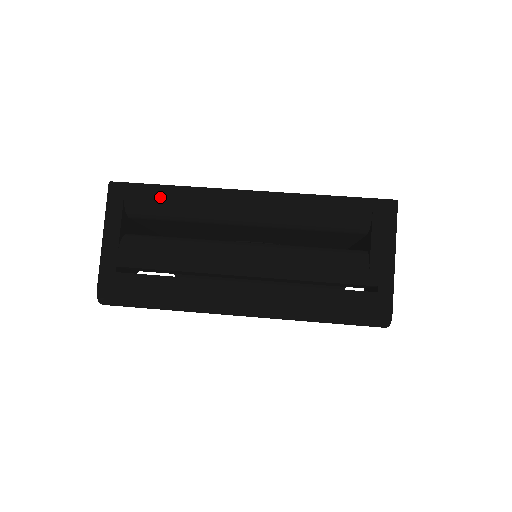
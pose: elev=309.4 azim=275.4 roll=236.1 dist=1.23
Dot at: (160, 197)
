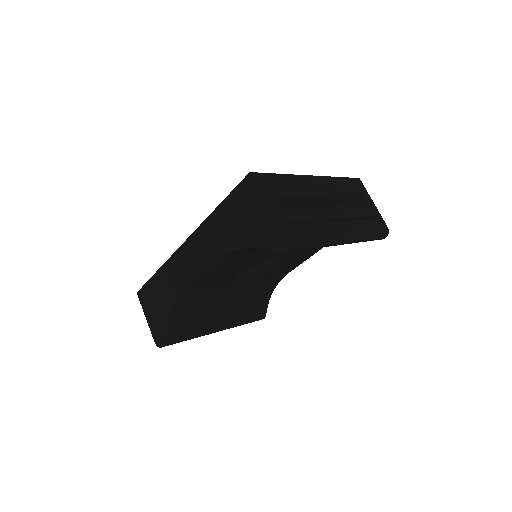
Dot at: (279, 180)
